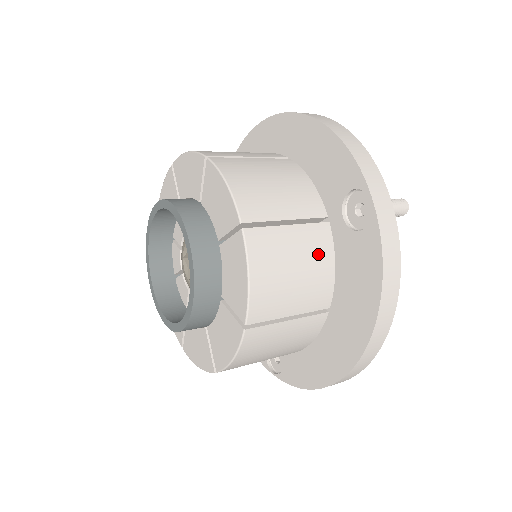
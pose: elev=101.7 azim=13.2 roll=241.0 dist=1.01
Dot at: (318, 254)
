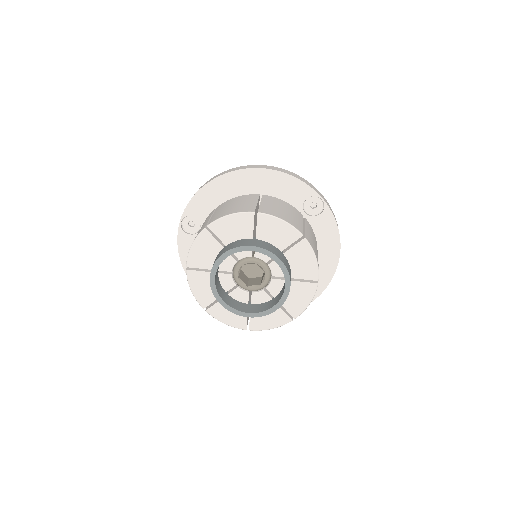
Dot at: (313, 234)
